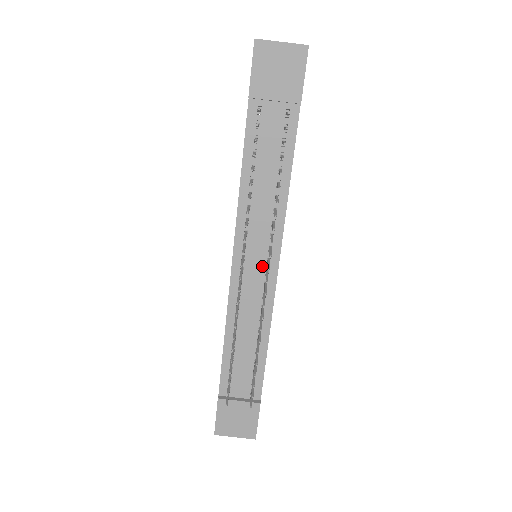
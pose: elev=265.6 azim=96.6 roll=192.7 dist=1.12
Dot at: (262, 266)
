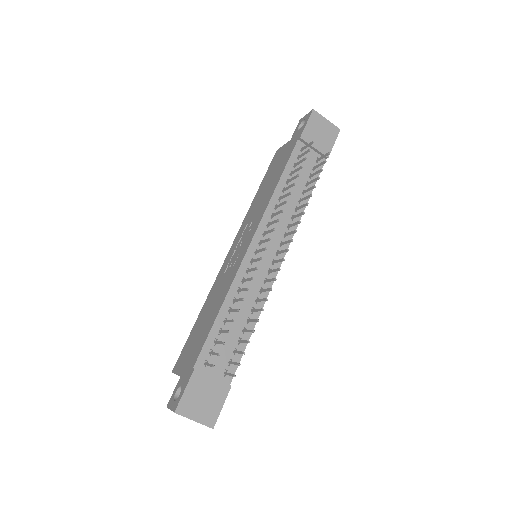
Dot at: (271, 256)
